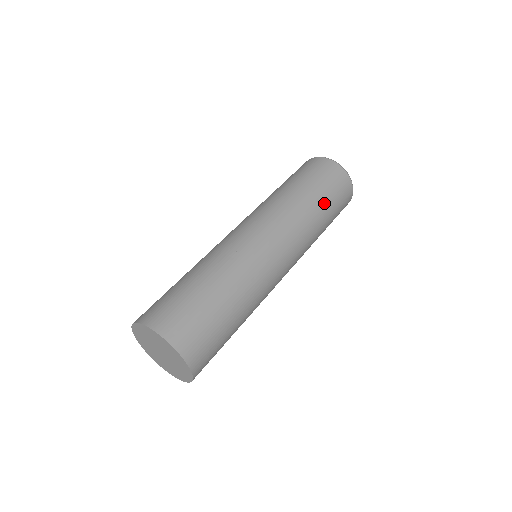
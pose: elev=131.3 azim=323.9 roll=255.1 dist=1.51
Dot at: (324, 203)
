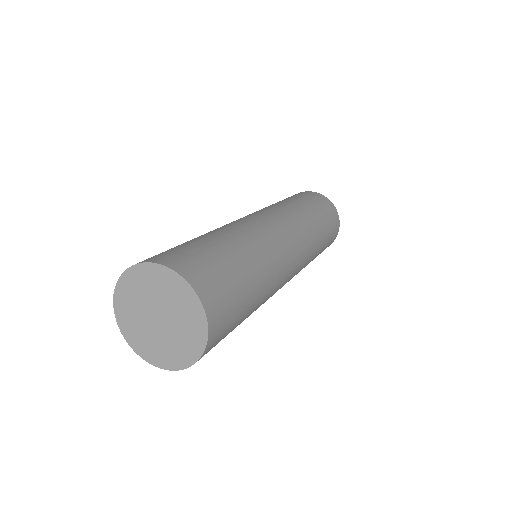
Dot at: occluded
